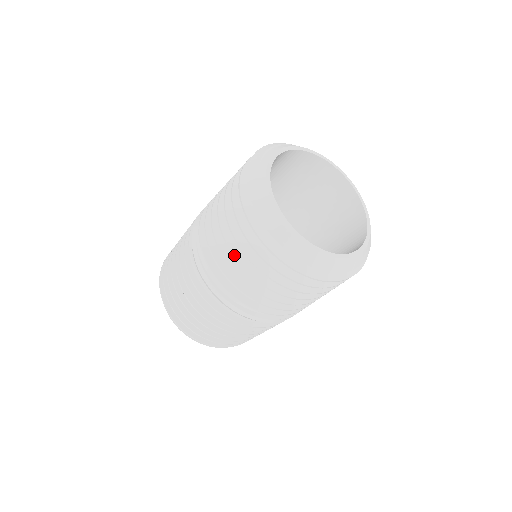
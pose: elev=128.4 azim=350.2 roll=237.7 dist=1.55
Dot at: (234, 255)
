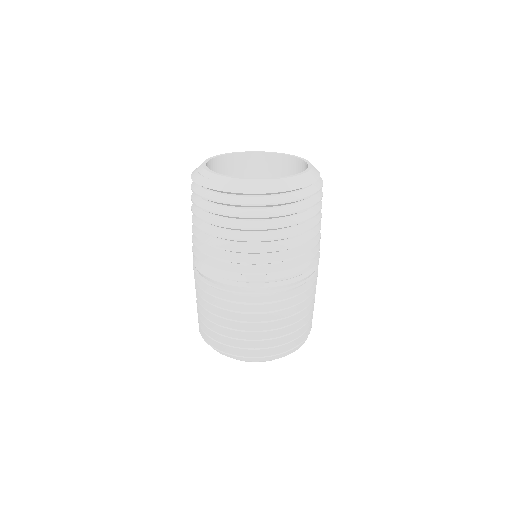
Dot at: (269, 239)
